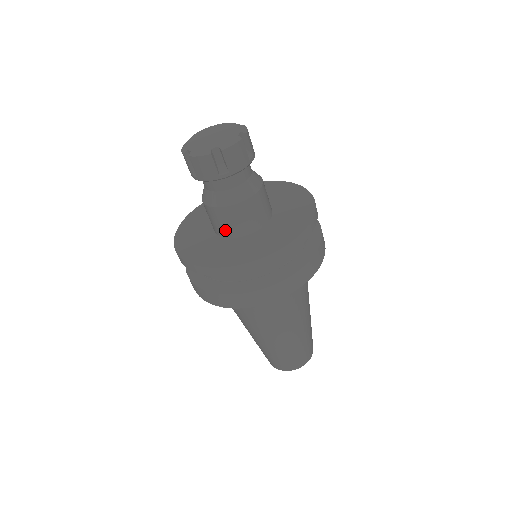
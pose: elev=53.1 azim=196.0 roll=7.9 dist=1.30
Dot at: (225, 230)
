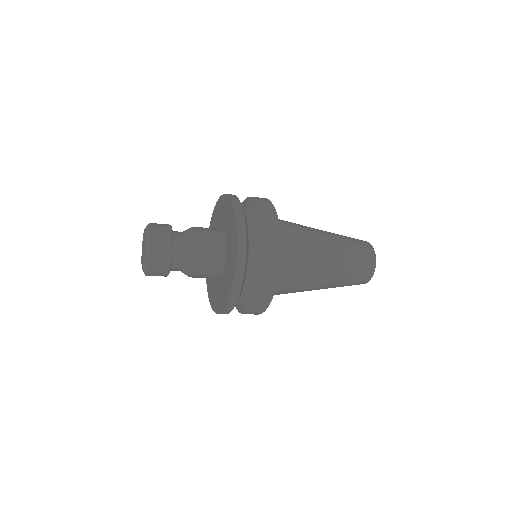
Dot at: occluded
